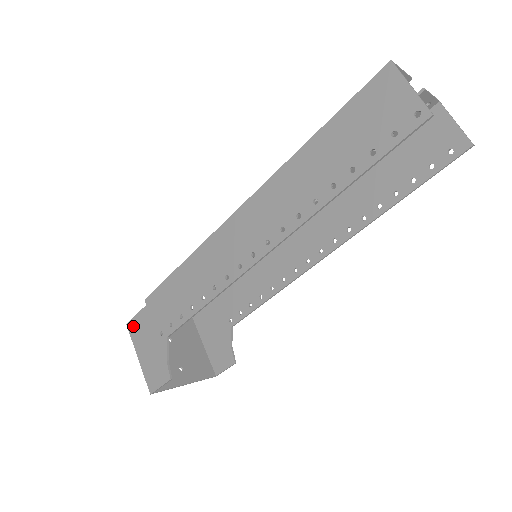
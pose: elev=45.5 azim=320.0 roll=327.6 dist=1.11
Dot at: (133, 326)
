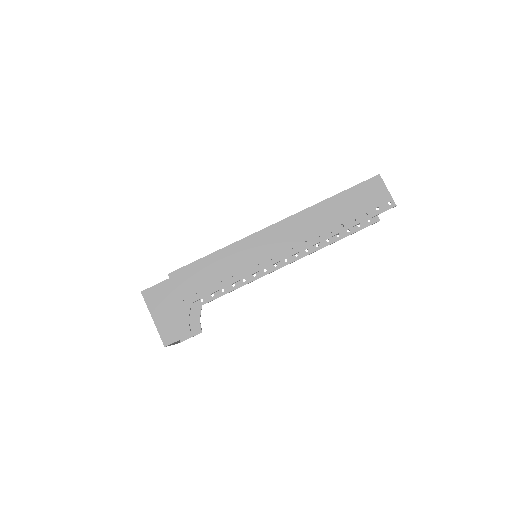
Dot at: (150, 294)
